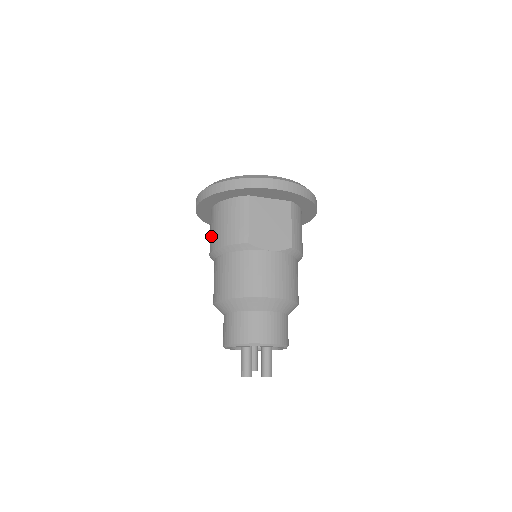
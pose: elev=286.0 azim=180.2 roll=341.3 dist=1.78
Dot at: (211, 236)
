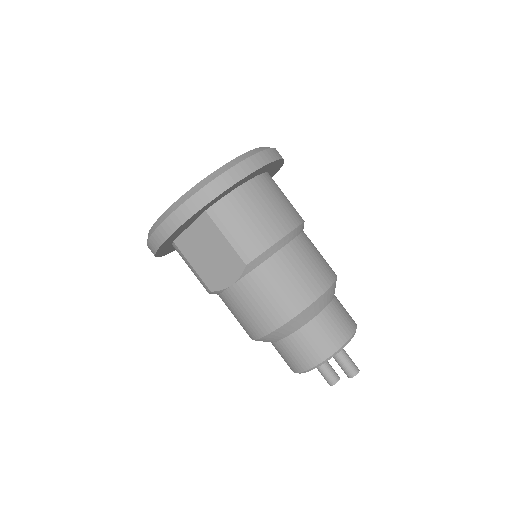
Dot at: occluded
